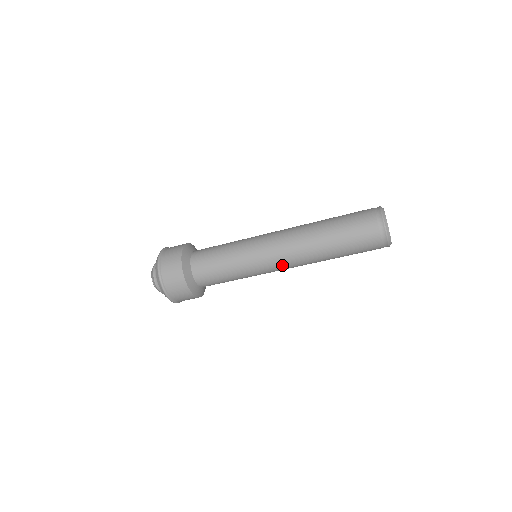
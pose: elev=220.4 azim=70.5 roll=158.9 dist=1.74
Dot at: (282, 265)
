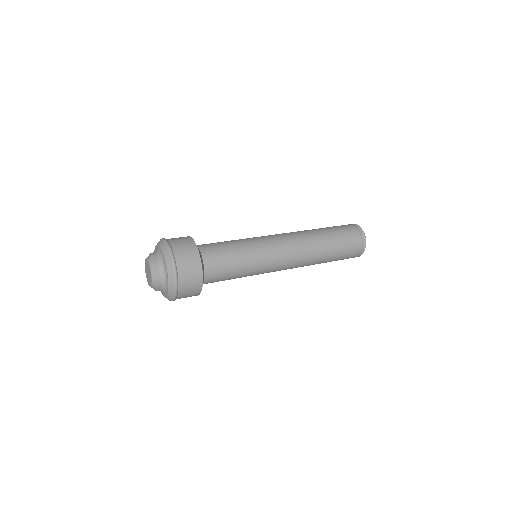
Dot at: occluded
